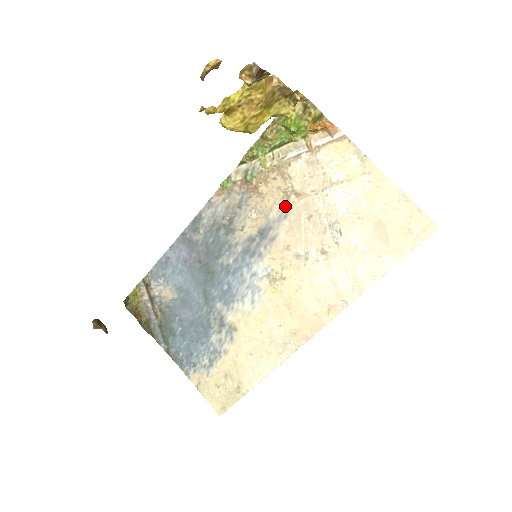
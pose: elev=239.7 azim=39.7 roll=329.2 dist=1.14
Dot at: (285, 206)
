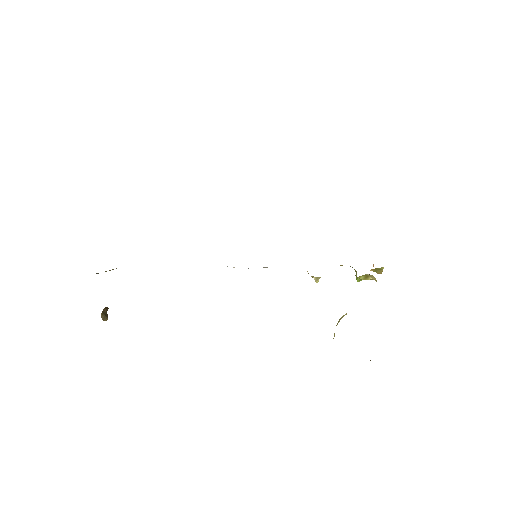
Dot at: occluded
